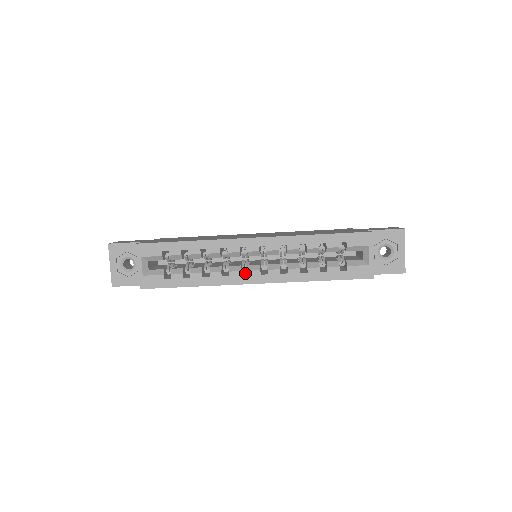
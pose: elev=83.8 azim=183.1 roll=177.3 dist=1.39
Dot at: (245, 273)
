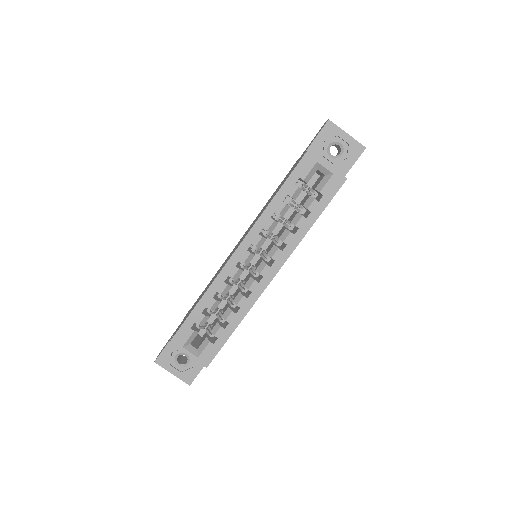
Dot at: (260, 277)
